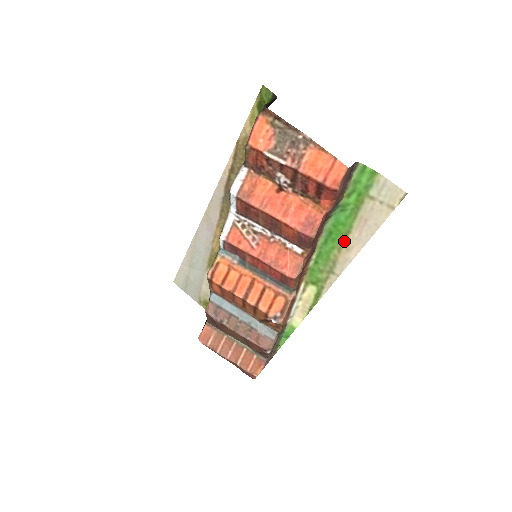
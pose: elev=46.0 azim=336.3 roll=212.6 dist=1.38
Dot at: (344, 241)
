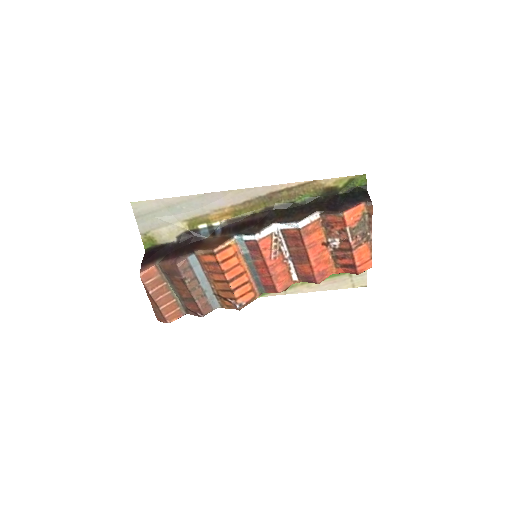
Dot at: occluded
